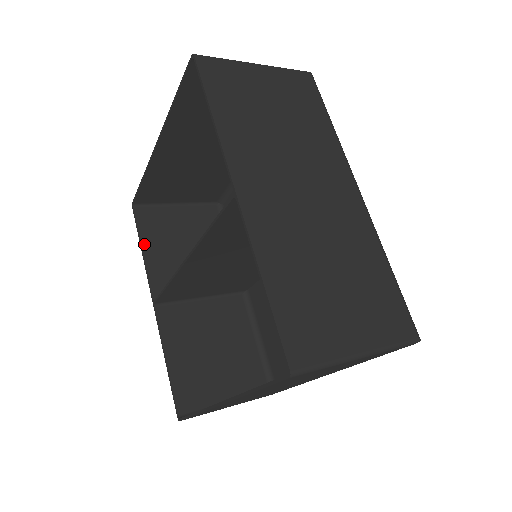
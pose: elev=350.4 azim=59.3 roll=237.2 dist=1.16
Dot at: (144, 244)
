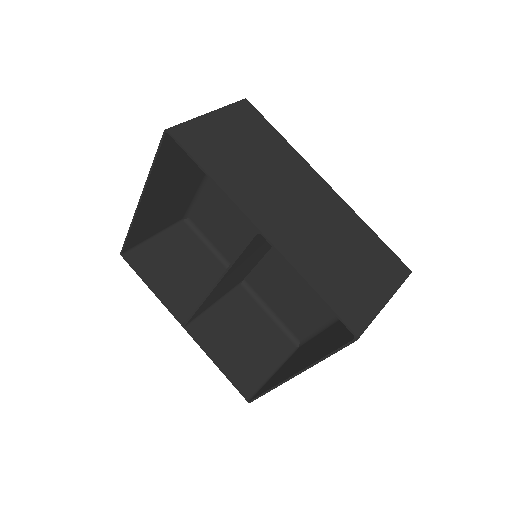
Dot at: (149, 283)
